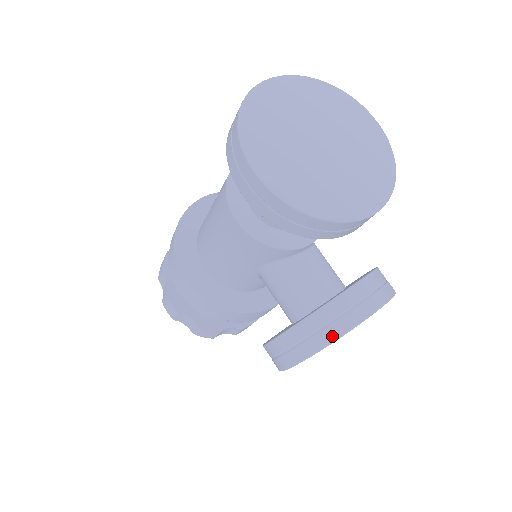
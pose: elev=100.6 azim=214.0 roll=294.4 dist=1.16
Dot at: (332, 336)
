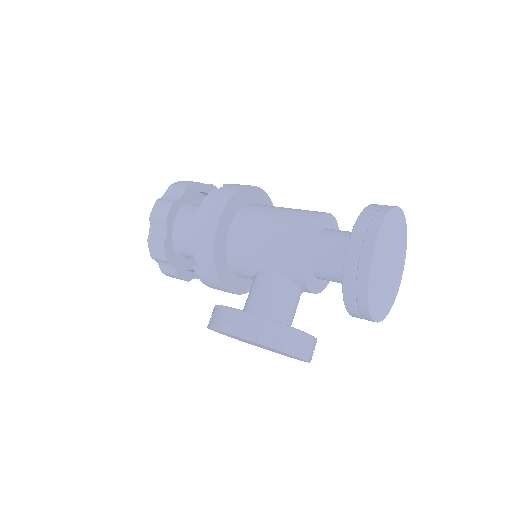
Dot at: (283, 347)
